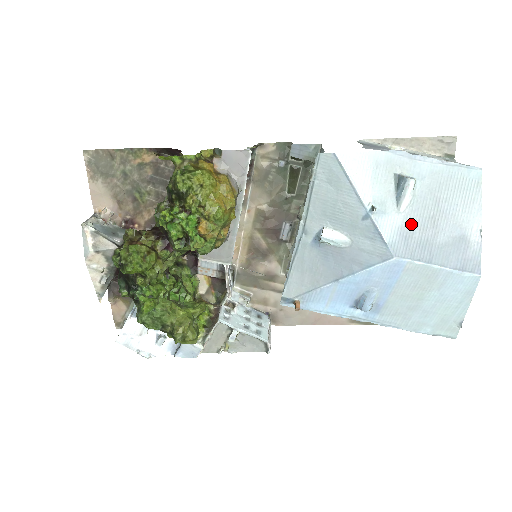
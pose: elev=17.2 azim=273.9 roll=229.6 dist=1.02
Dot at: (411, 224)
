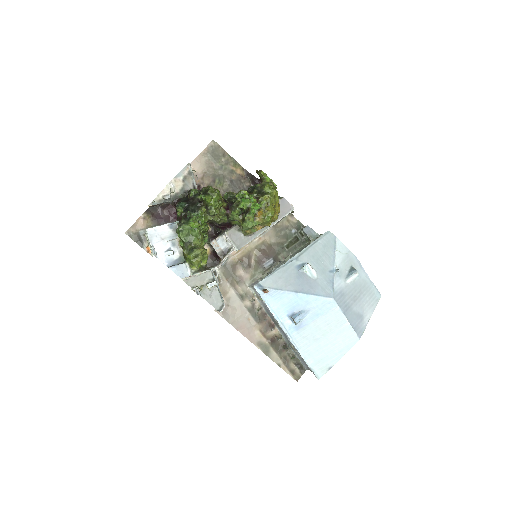
Dot at: (347, 291)
